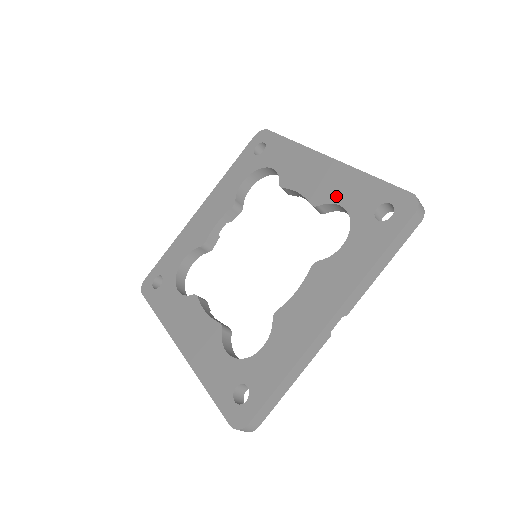
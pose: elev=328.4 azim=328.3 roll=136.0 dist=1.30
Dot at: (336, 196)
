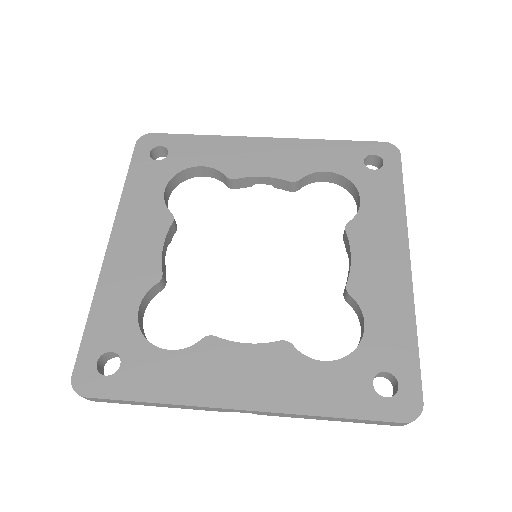
Dot at: (313, 165)
